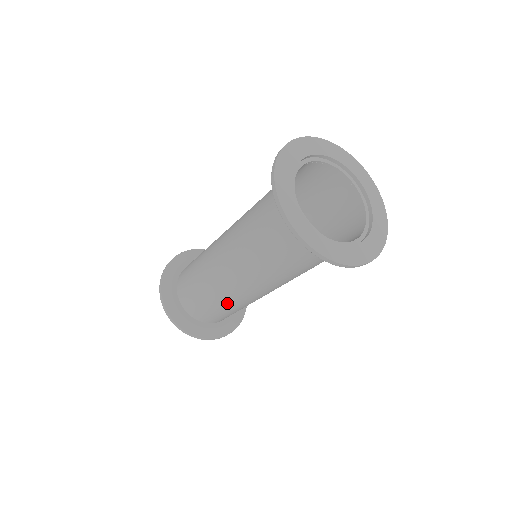
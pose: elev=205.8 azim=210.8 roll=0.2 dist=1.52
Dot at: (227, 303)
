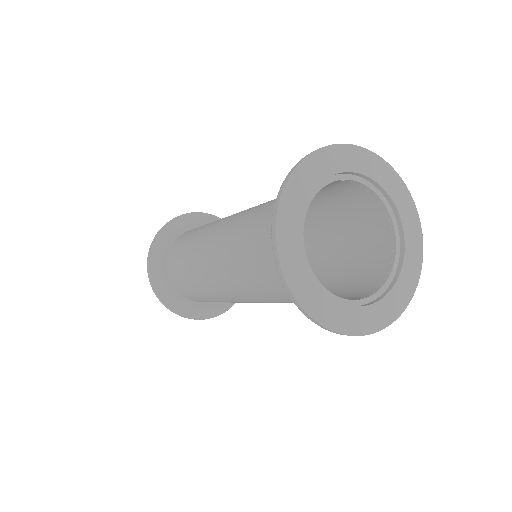
Dot at: occluded
